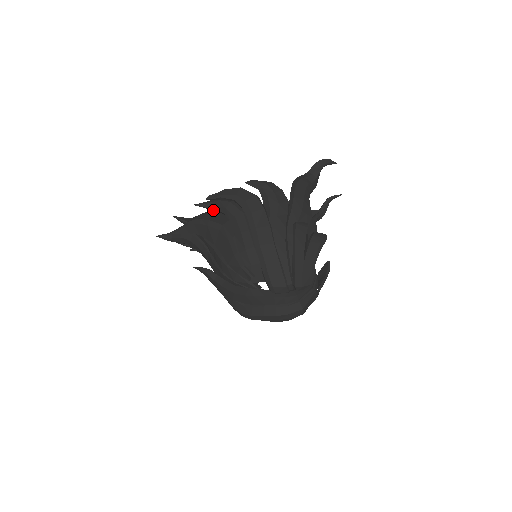
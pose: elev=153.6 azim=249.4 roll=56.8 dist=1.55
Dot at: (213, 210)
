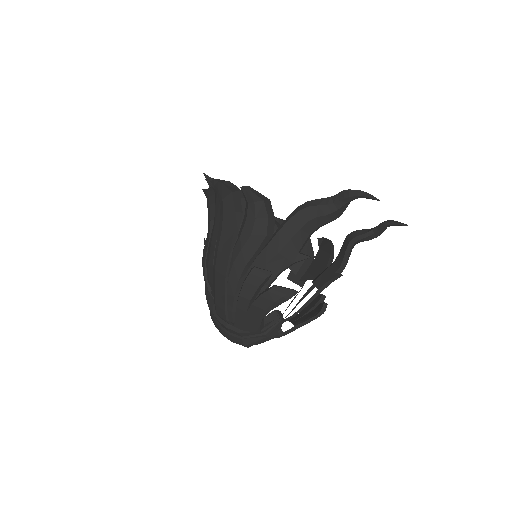
Dot at: occluded
